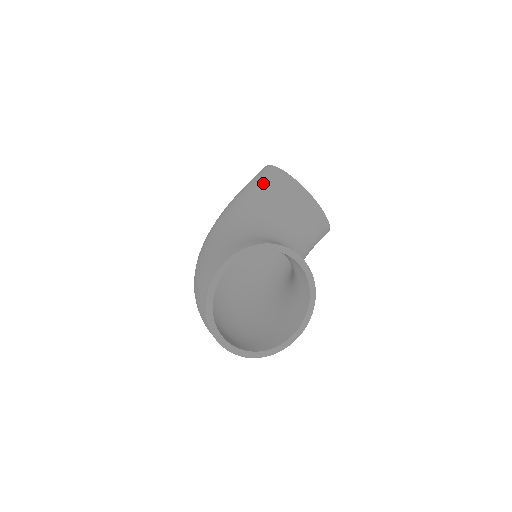
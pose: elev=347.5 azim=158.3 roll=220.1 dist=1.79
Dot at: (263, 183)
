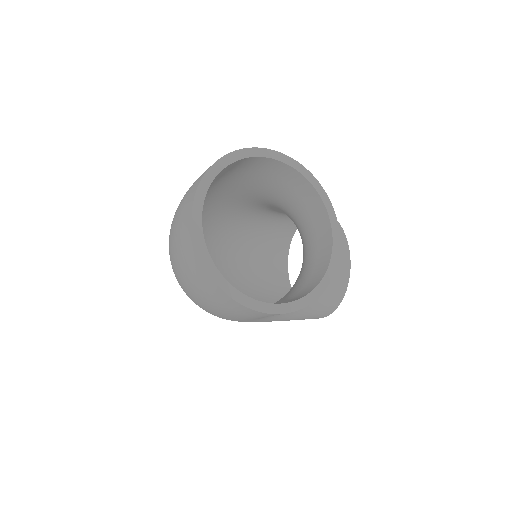
Dot at: occluded
